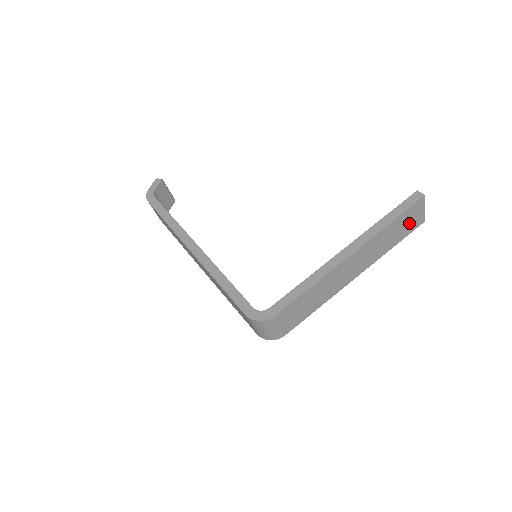
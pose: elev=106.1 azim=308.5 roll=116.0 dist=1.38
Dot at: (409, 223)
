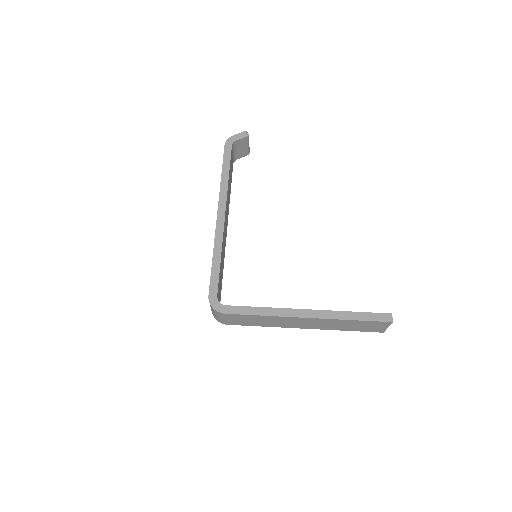
Dot at: (369, 327)
